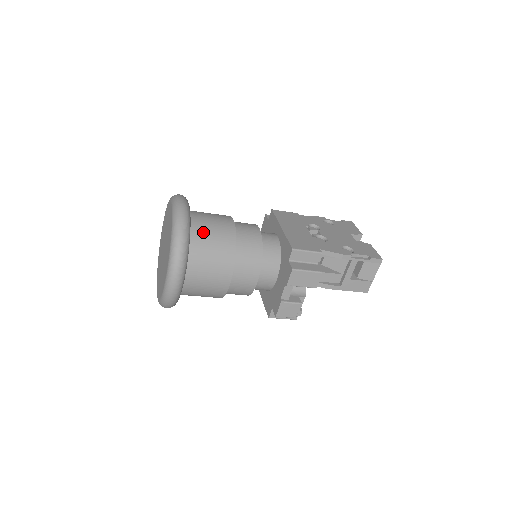
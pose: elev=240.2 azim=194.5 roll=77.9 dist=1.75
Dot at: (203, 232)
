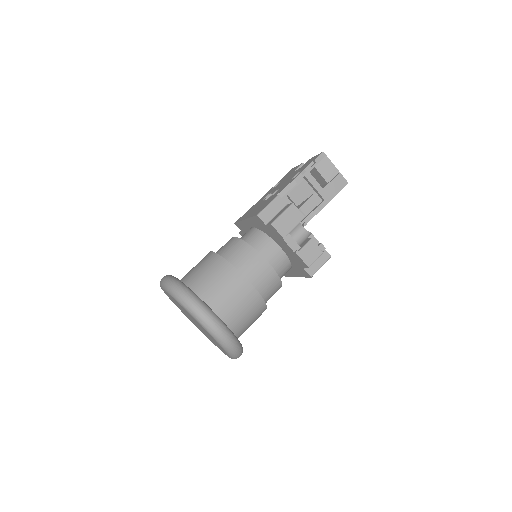
Dot at: (196, 277)
